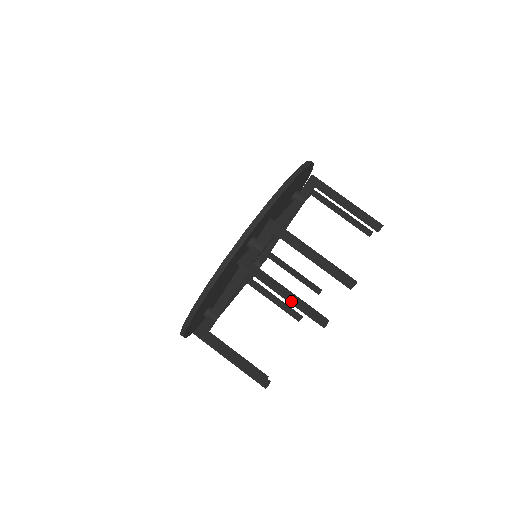
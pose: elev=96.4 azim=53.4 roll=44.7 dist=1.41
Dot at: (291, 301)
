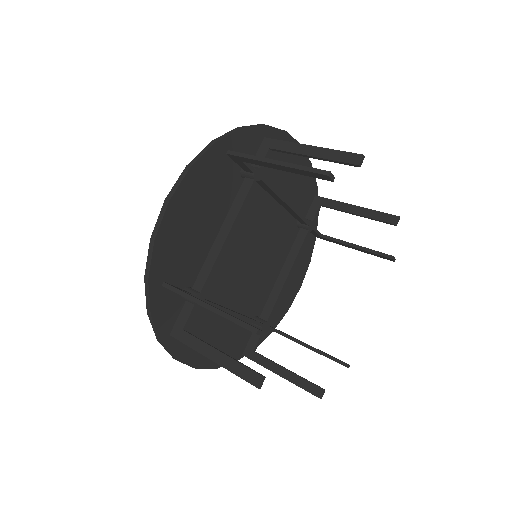
Dot at: (286, 163)
